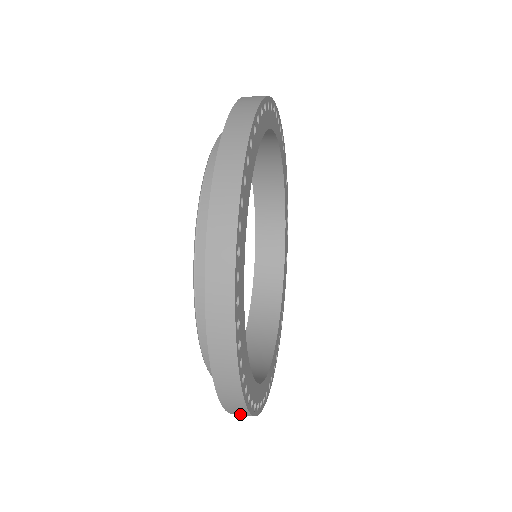
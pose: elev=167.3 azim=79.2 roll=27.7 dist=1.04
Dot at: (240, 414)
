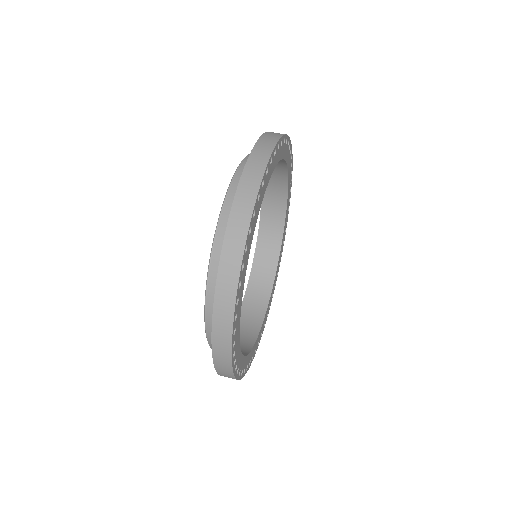
Dot at: occluded
